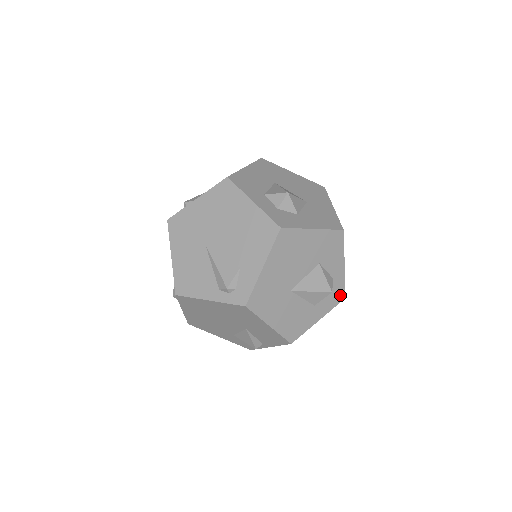
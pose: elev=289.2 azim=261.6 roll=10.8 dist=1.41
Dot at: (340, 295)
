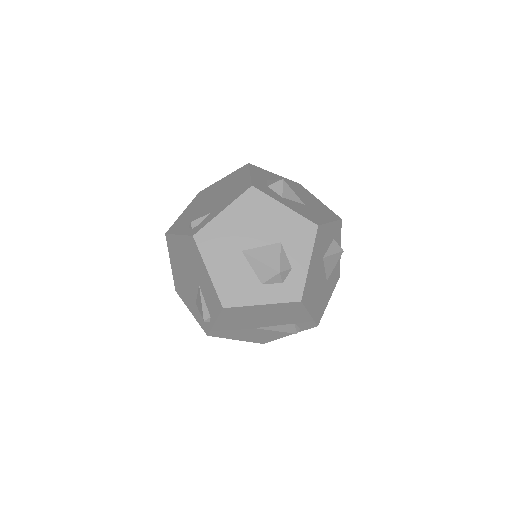
Dot at: (295, 293)
